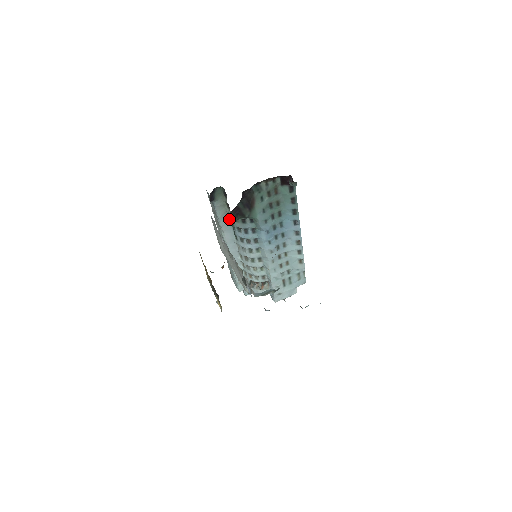
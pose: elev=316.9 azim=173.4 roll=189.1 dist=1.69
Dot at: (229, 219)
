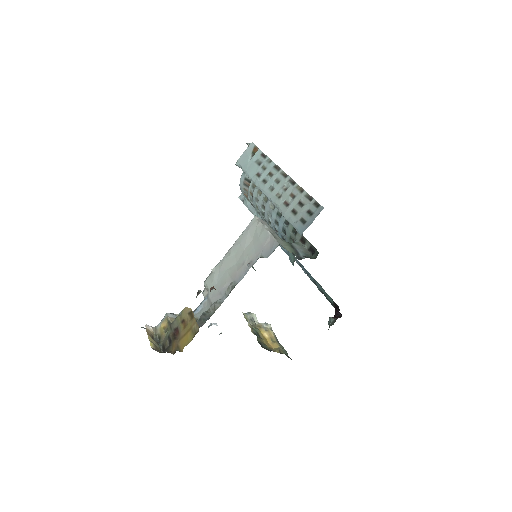
Dot at: occluded
